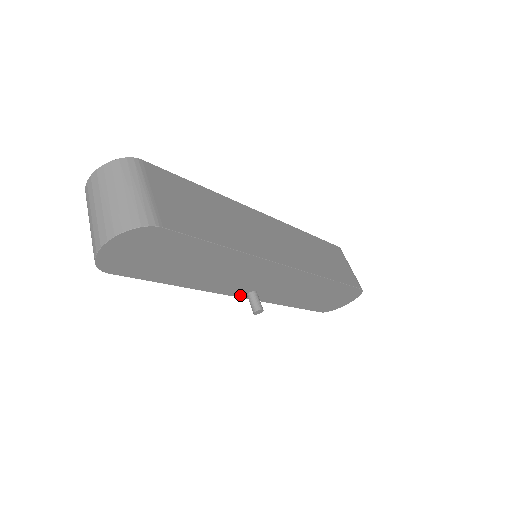
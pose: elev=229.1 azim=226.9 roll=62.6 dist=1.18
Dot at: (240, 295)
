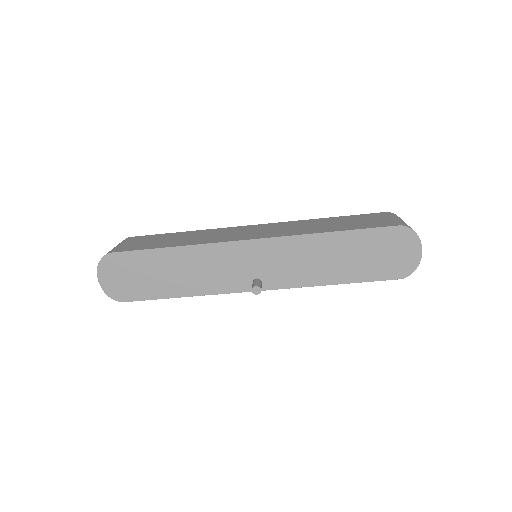
Dot at: (249, 289)
